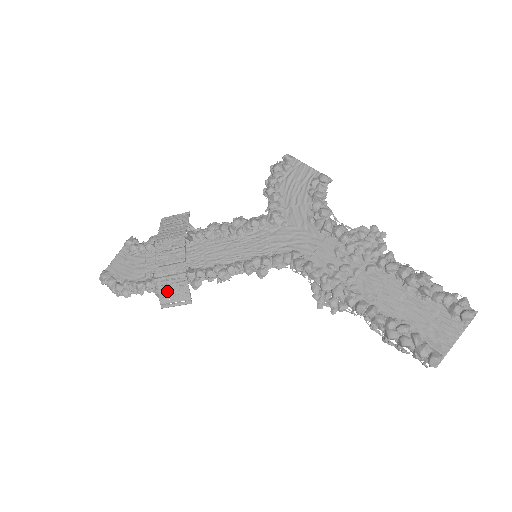
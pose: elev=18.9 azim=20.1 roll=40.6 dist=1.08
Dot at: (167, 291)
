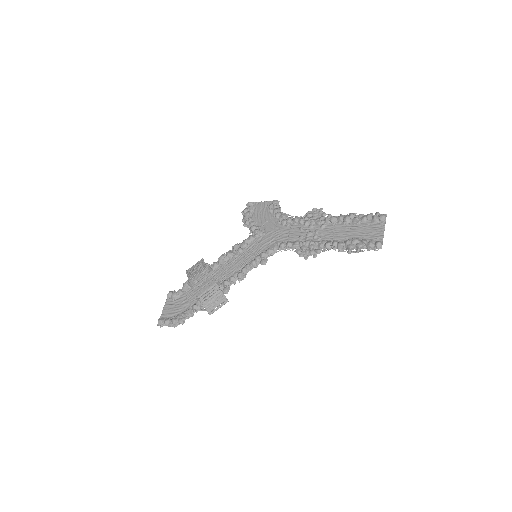
Dot at: (209, 302)
